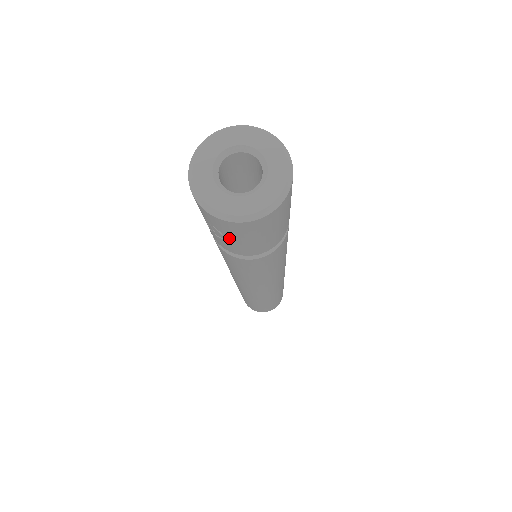
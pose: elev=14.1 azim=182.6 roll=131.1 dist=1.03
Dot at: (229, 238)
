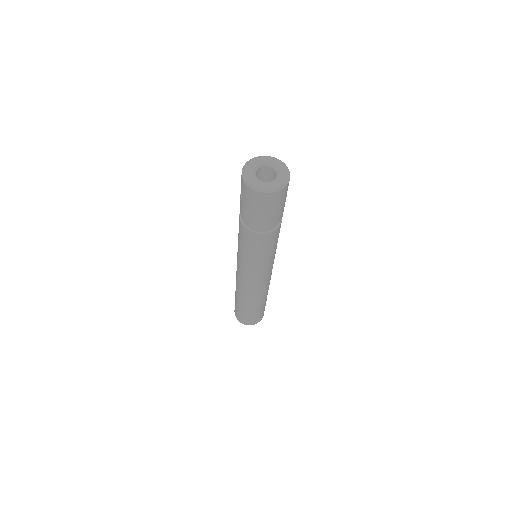
Dot at: (243, 200)
